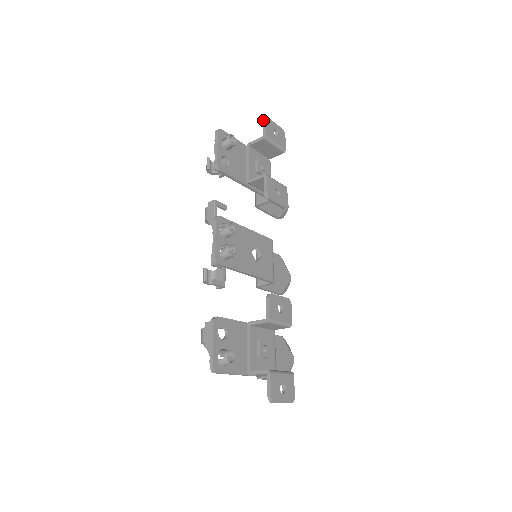
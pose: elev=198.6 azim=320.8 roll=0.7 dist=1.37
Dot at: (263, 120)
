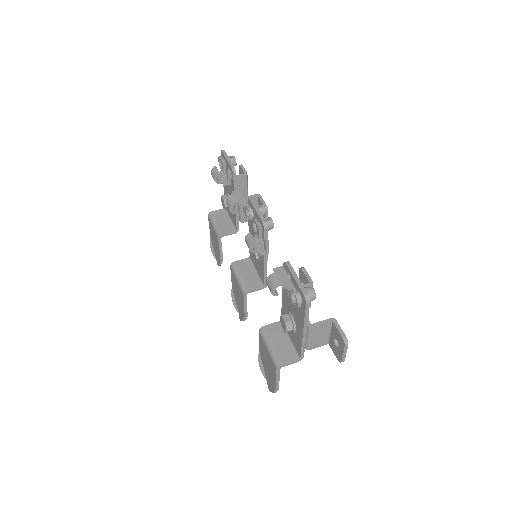
Dot at: (240, 165)
